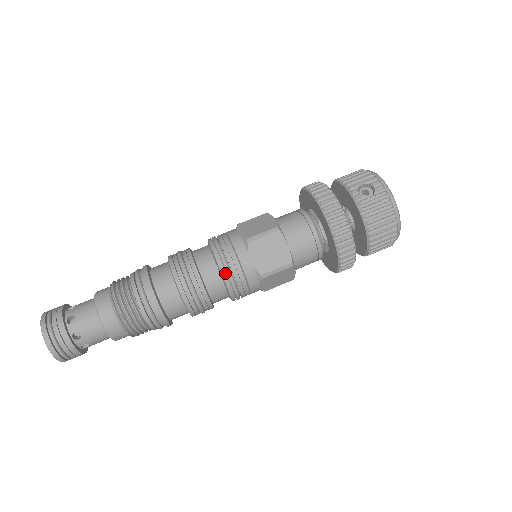
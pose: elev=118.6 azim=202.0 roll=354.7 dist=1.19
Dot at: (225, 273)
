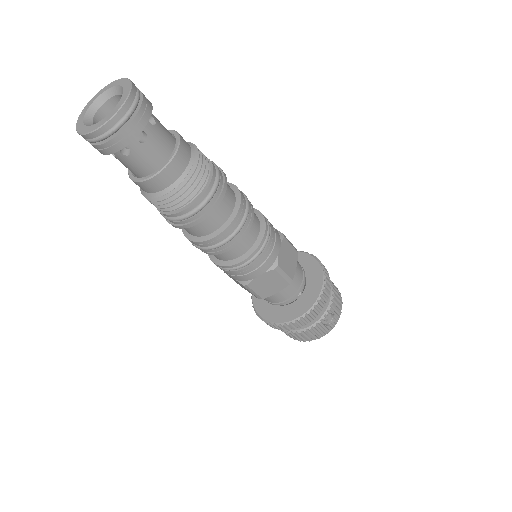
Dot at: (243, 263)
